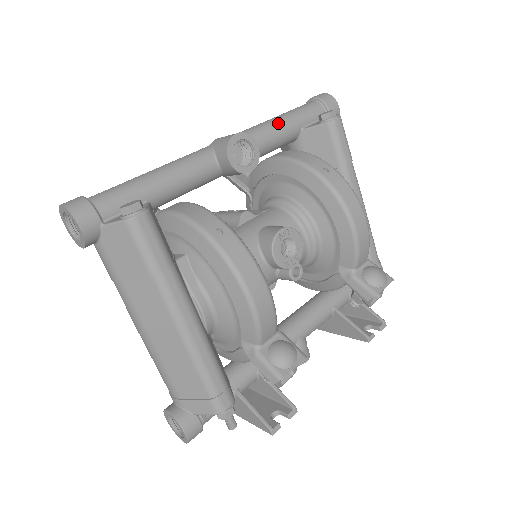
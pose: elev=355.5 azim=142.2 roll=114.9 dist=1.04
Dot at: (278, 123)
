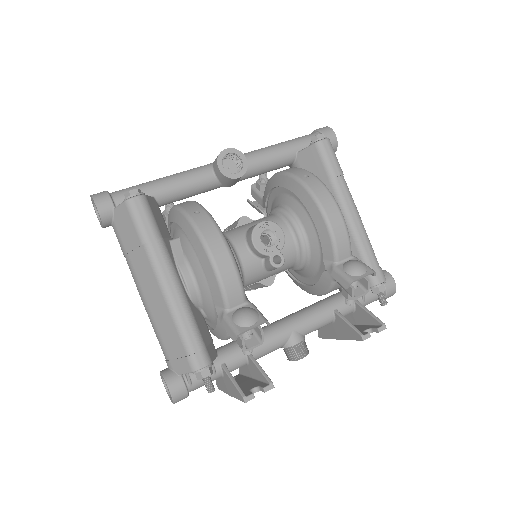
Dot at: (274, 147)
